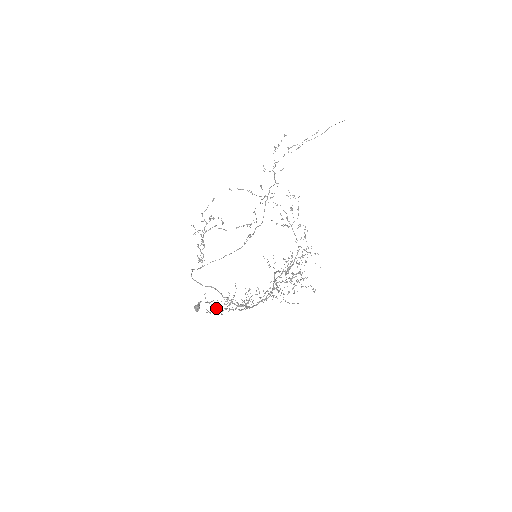
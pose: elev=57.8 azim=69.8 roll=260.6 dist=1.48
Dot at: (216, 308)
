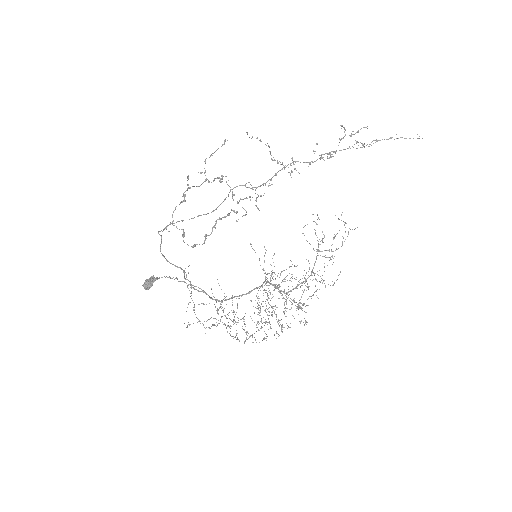
Dot at: (205, 328)
